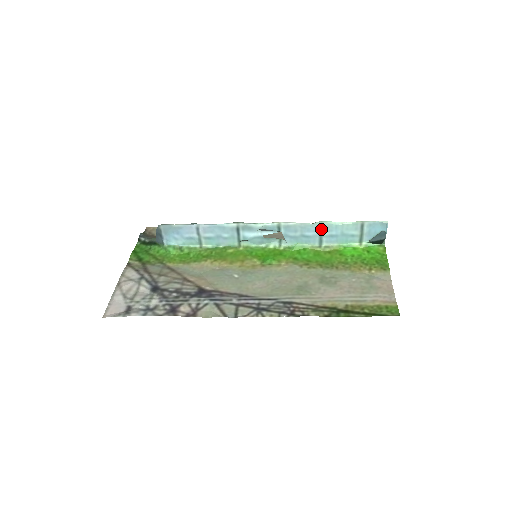
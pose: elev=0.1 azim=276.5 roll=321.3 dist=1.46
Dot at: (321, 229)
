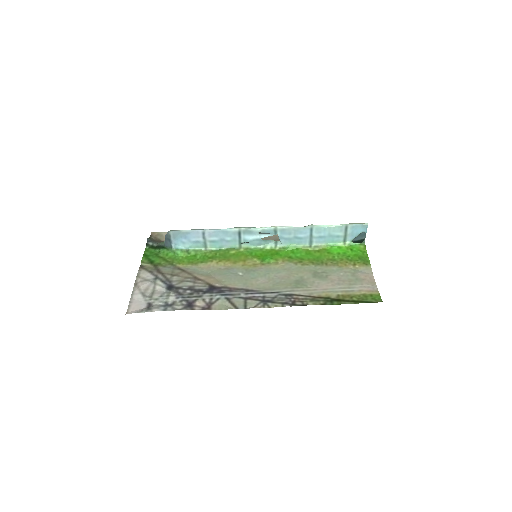
Dot at: (311, 231)
